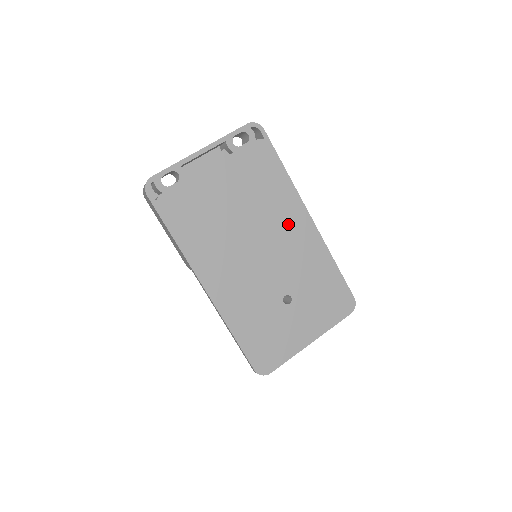
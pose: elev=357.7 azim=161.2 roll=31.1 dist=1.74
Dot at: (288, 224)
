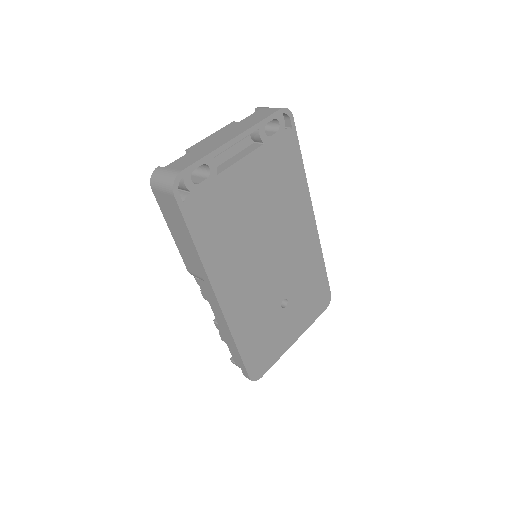
Dot at: (296, 225)
